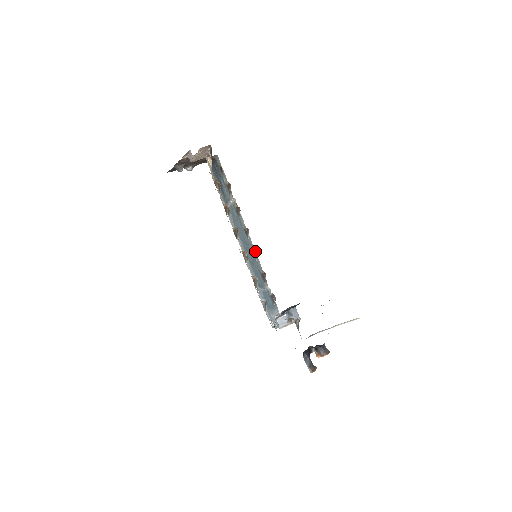
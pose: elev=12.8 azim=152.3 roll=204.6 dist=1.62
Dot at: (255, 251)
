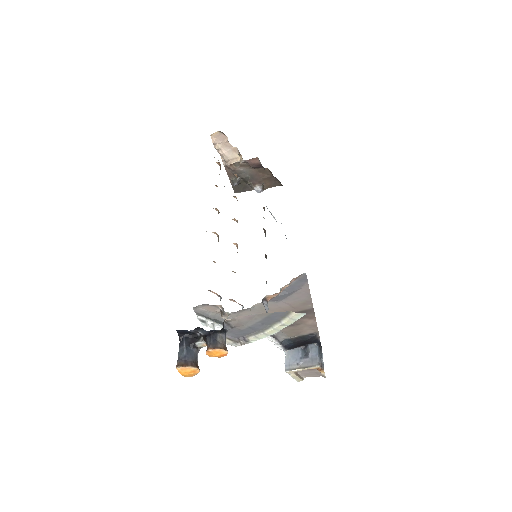
Dot at: (266, 256)
